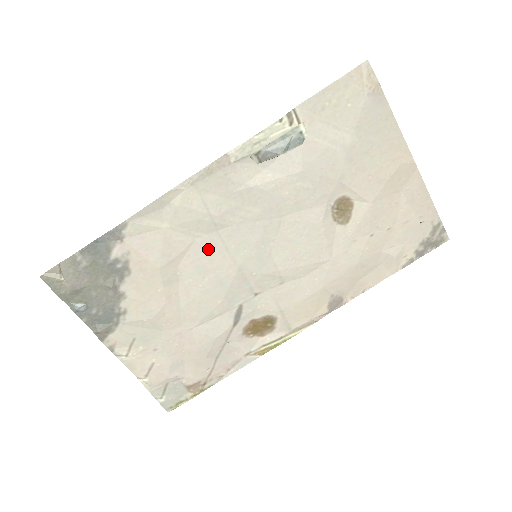
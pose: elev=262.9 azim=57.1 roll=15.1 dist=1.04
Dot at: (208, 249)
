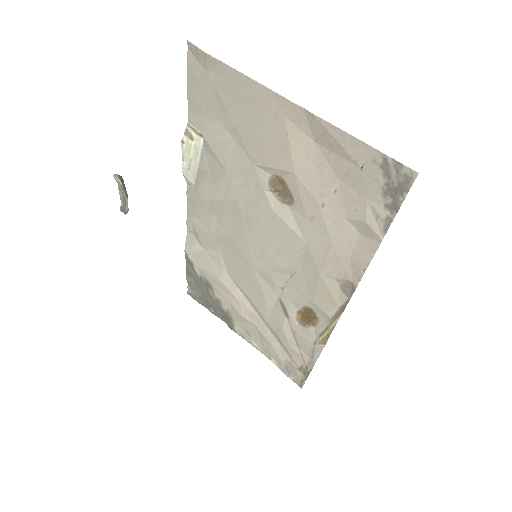
Dot at: (231, 258)
